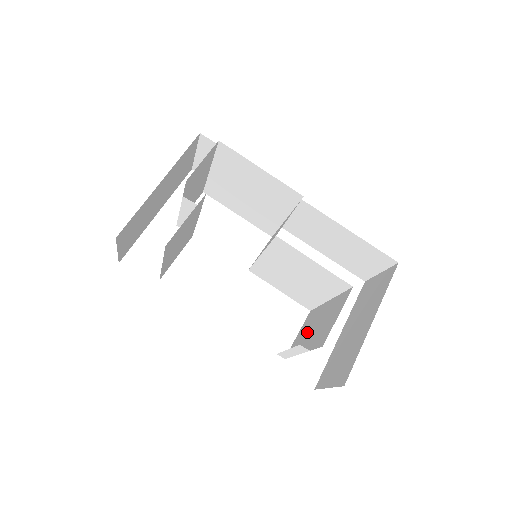
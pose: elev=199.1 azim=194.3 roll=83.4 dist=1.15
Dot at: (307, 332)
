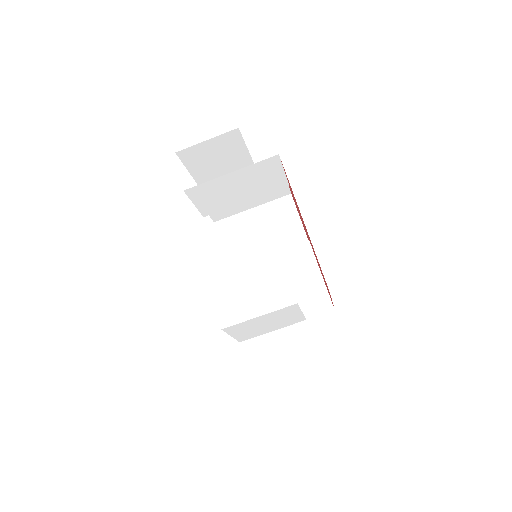
Dot at: (261, 324)
